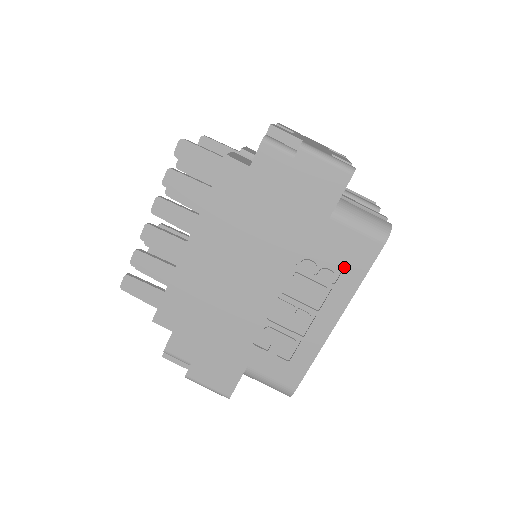
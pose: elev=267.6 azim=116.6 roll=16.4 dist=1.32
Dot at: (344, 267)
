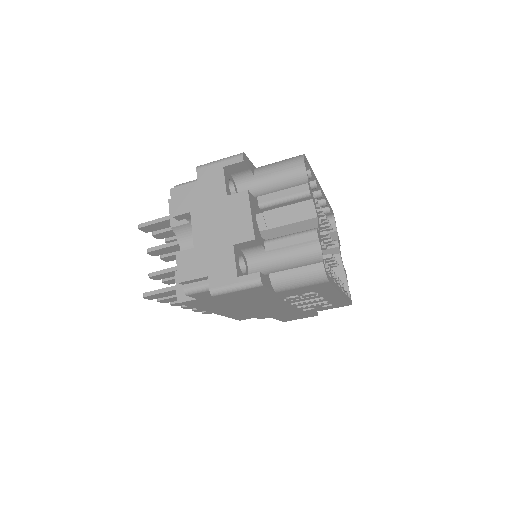
Dot at: occluded
